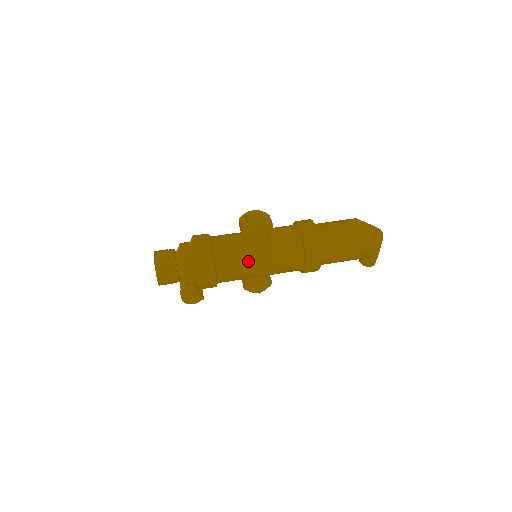
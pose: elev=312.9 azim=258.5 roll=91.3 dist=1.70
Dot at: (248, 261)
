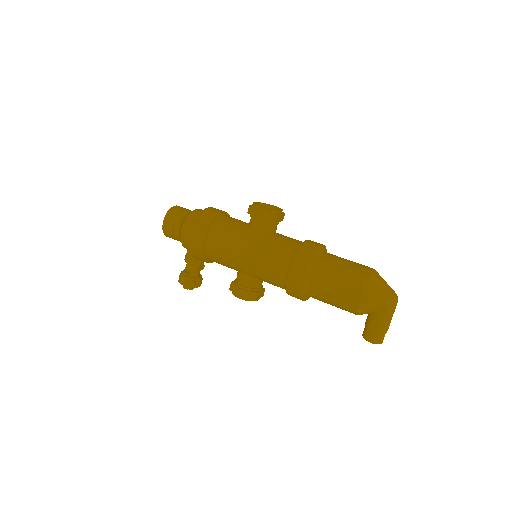
Dot at: (239, 238)
